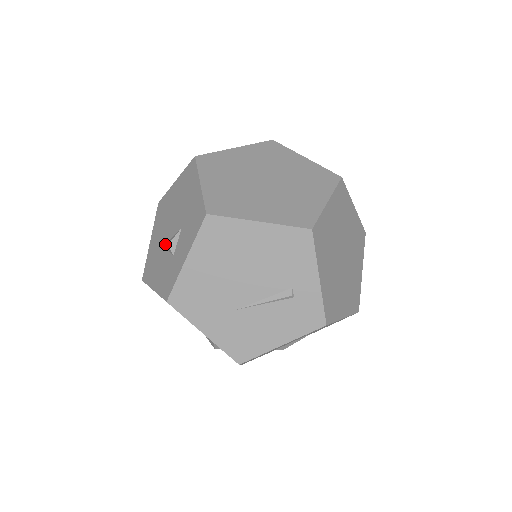
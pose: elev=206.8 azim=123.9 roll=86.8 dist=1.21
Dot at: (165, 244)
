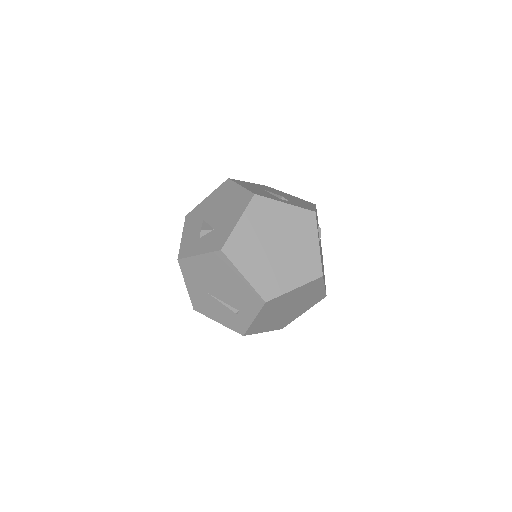
Dot at: (205, 220)
